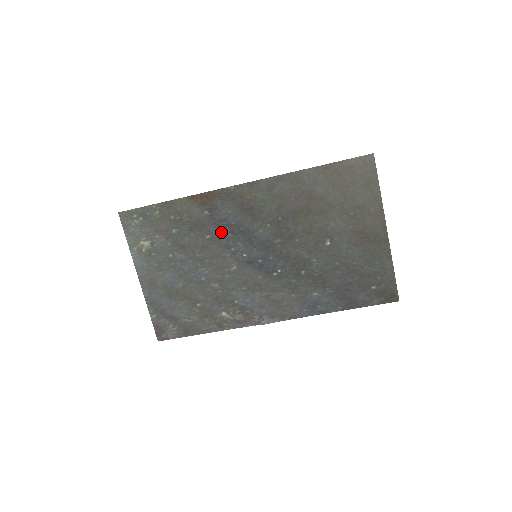
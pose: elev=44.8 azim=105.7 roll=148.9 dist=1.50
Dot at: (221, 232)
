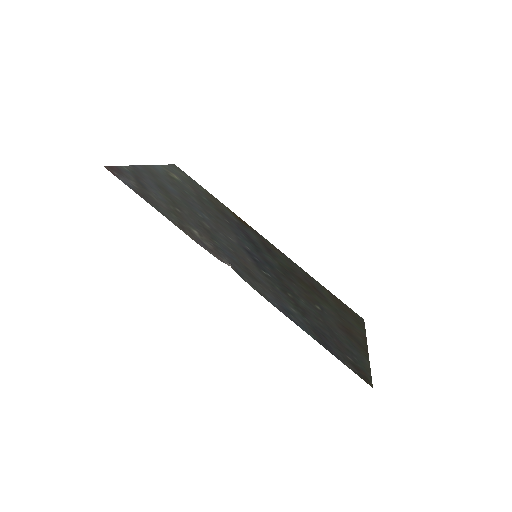
Dot at: (239, 230)
